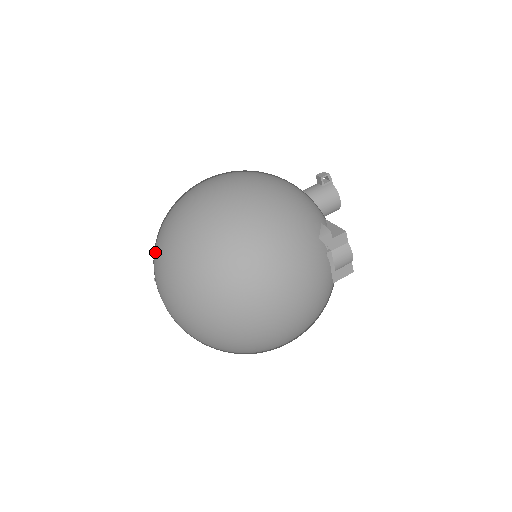
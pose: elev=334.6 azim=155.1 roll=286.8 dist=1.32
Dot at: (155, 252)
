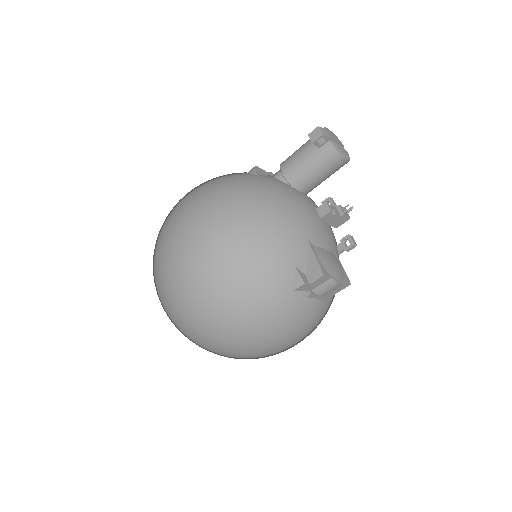
Dot at: occluded
